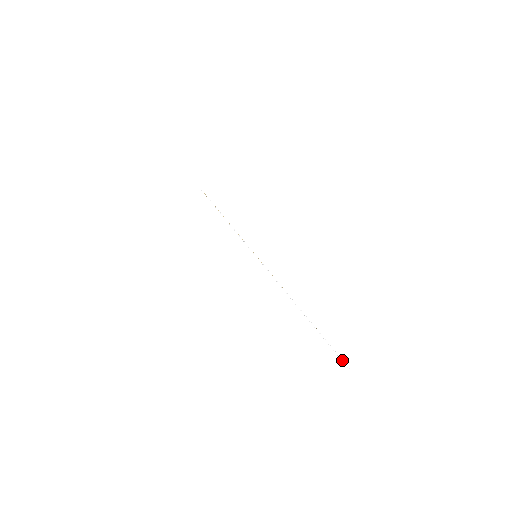
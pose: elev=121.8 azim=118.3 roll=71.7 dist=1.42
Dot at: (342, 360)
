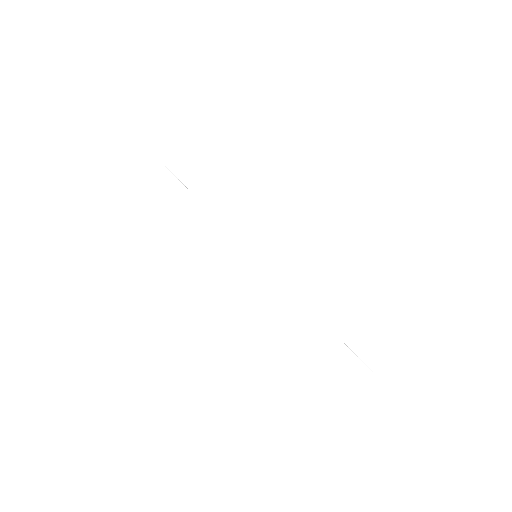
Dot at: (373, 372)
